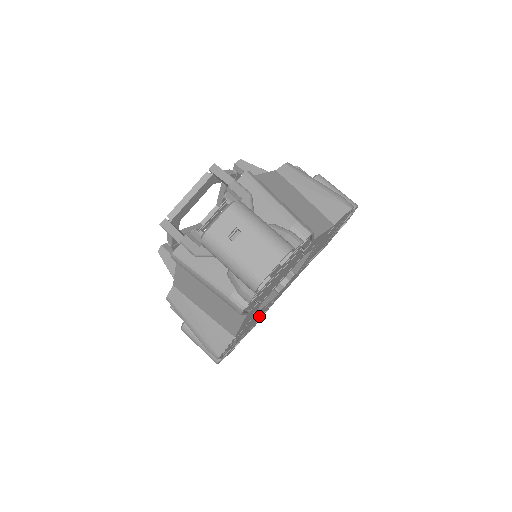
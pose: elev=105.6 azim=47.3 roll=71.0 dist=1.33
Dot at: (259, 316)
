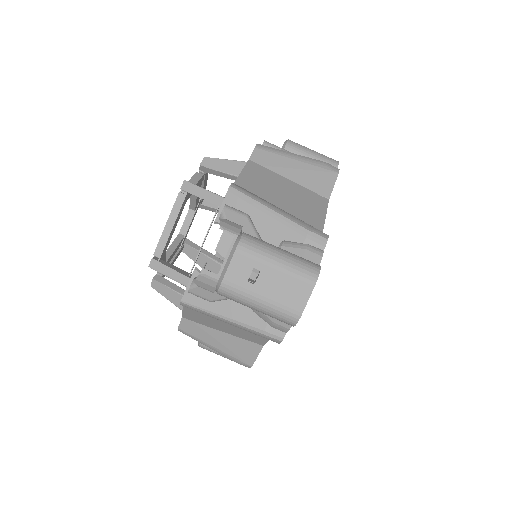
Dot at: occluded
